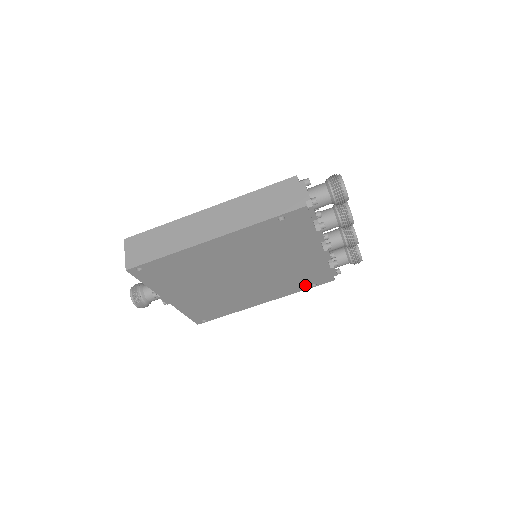
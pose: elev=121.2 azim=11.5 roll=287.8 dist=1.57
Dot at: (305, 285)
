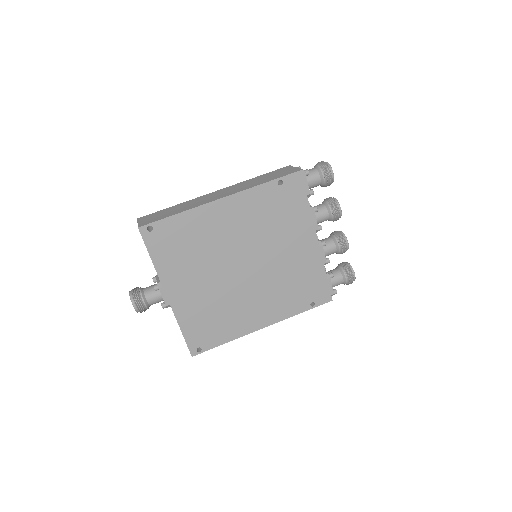
Dot at: (304, 303)
